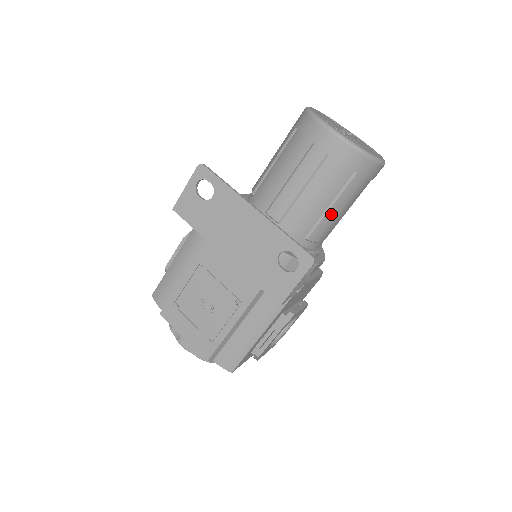
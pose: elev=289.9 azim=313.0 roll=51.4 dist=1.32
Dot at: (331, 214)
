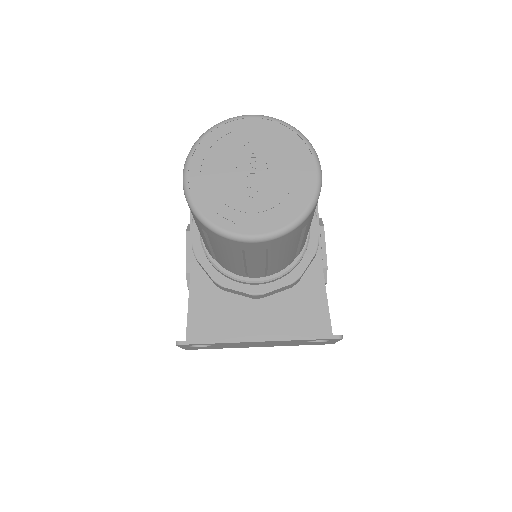
Dot at: (305, 238)
